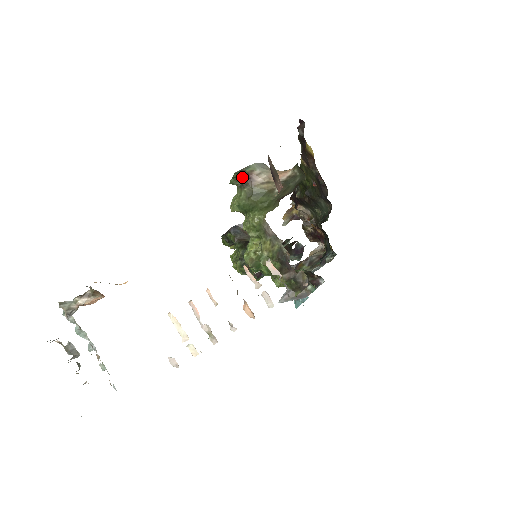
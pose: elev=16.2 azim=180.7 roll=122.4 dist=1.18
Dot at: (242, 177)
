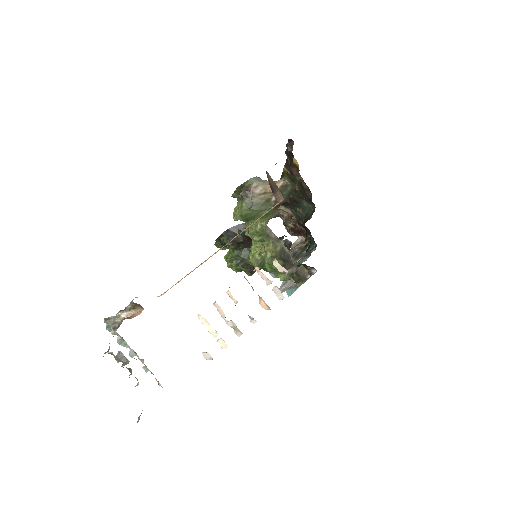
Dot at: (242, 191)
